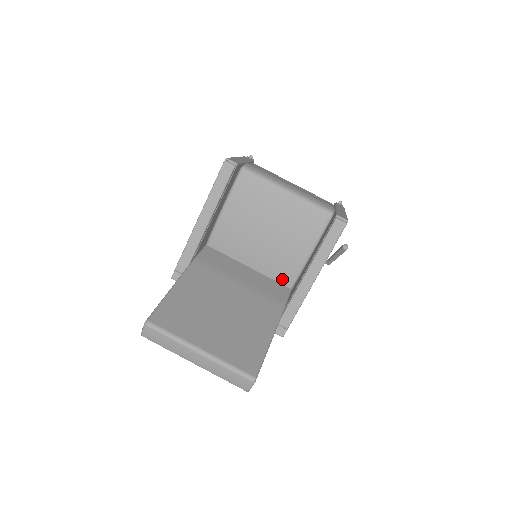
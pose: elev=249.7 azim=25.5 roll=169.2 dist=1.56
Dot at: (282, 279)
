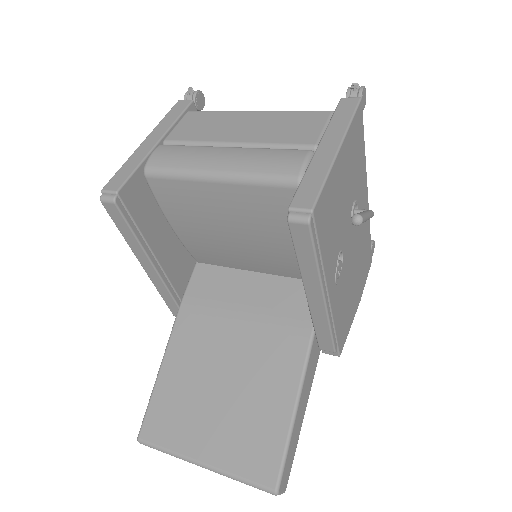
Dot at: occluded
